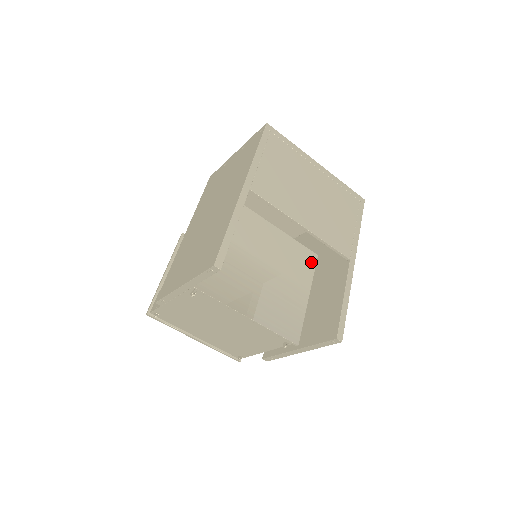
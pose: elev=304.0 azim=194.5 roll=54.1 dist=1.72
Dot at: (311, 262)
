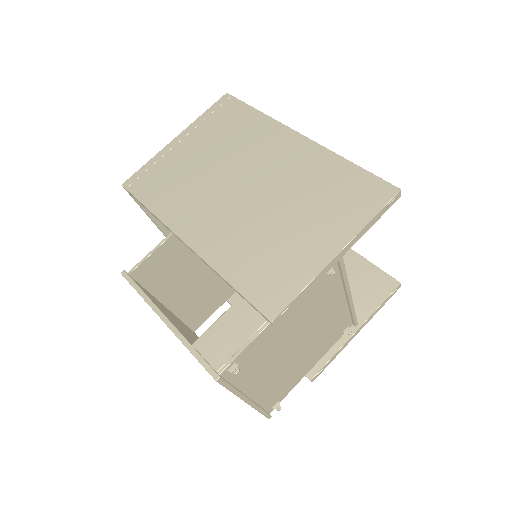
Dot at: occluded
